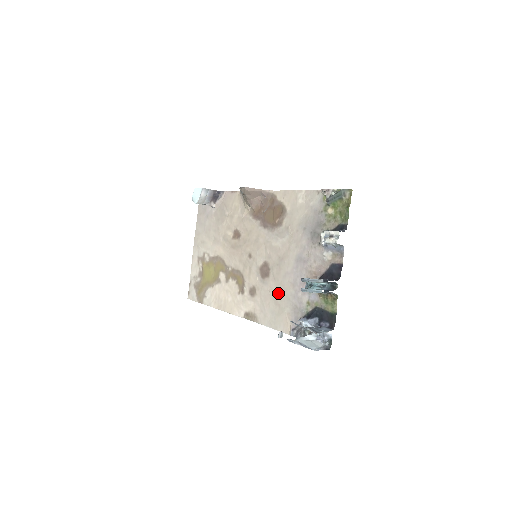
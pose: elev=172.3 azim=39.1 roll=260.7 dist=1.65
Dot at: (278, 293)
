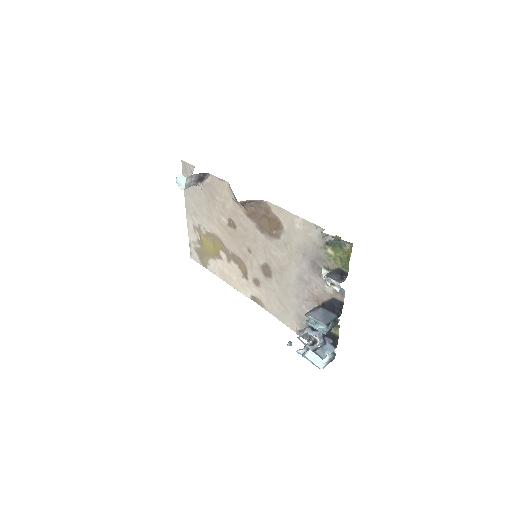
Dot at: (282, 296)
